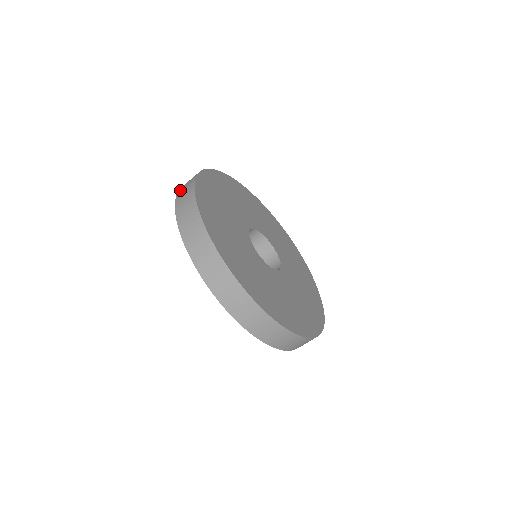
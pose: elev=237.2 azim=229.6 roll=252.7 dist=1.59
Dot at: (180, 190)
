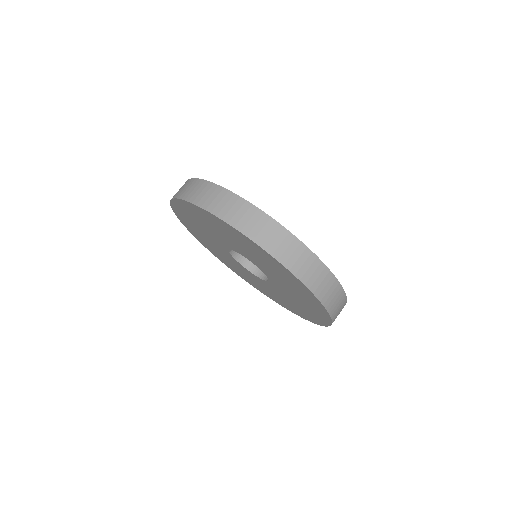
Dot at: occluded
